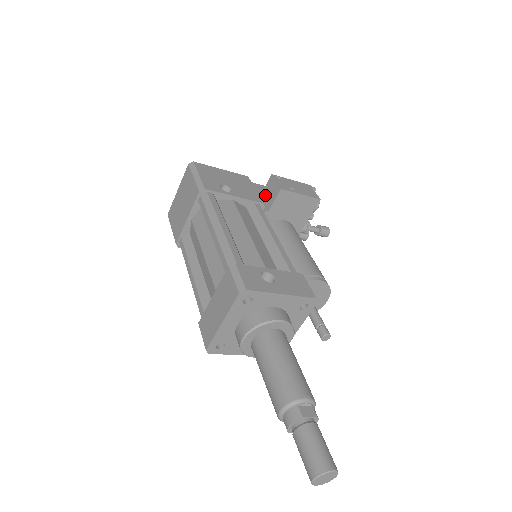
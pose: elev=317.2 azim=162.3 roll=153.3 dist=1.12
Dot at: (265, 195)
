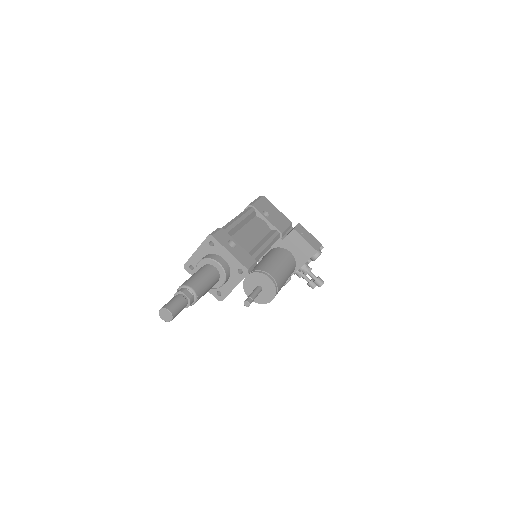
Dot at: occluded
